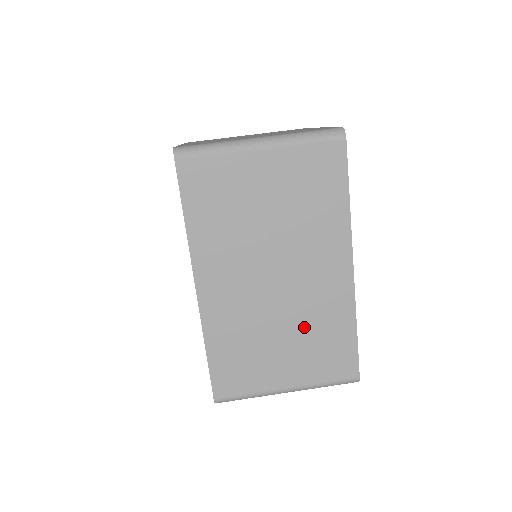
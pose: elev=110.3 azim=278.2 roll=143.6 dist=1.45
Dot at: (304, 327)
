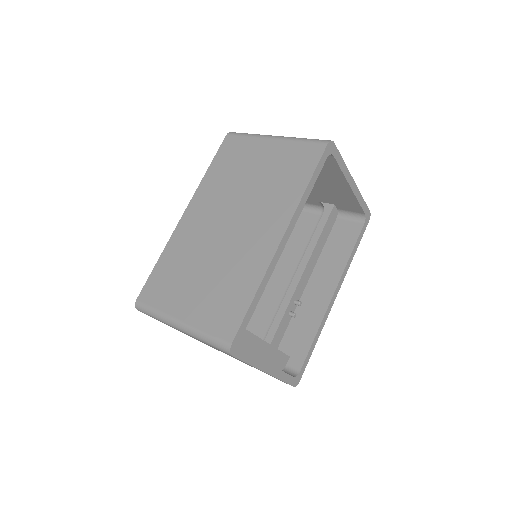
Dot at: (222, 272)
